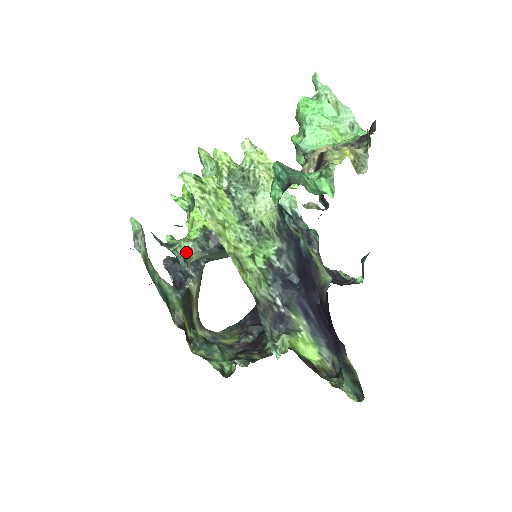
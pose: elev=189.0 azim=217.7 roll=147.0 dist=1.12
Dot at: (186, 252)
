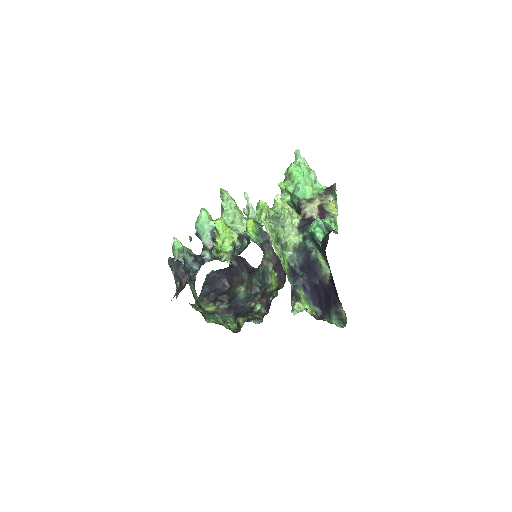
Dot at: (229, 261)
